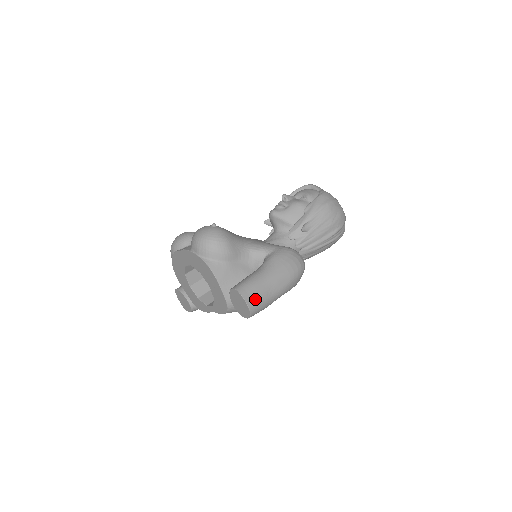
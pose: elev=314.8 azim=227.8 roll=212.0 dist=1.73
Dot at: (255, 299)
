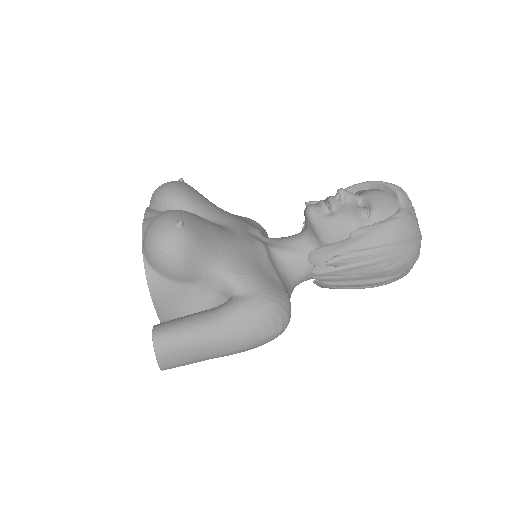
Dot at: (174, 358)
